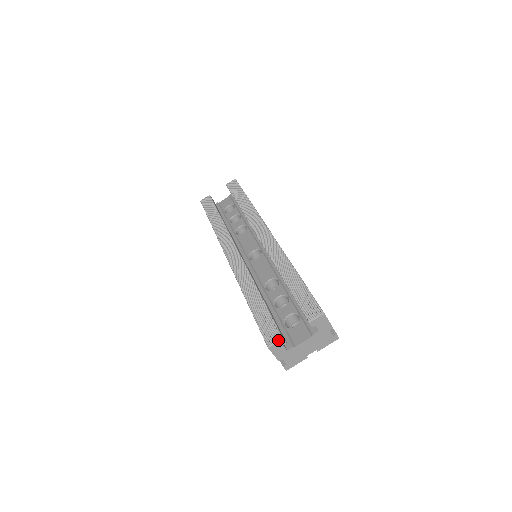
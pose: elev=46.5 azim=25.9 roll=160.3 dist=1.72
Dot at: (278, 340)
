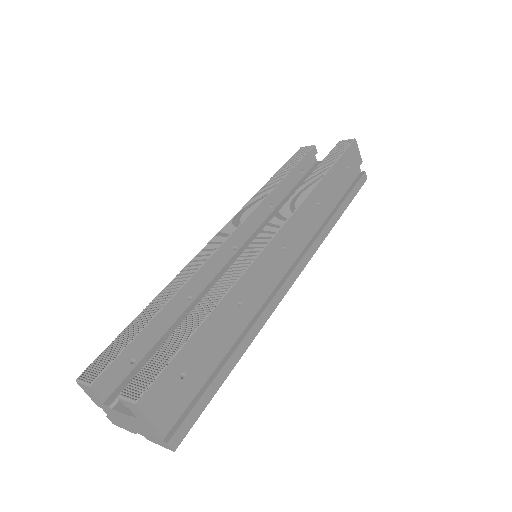
Dot at: (86, 383)
